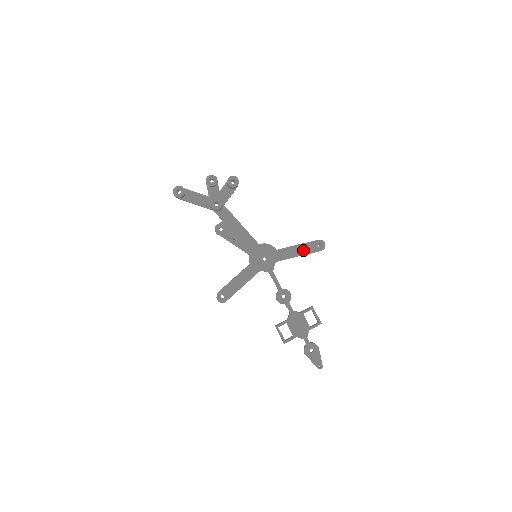
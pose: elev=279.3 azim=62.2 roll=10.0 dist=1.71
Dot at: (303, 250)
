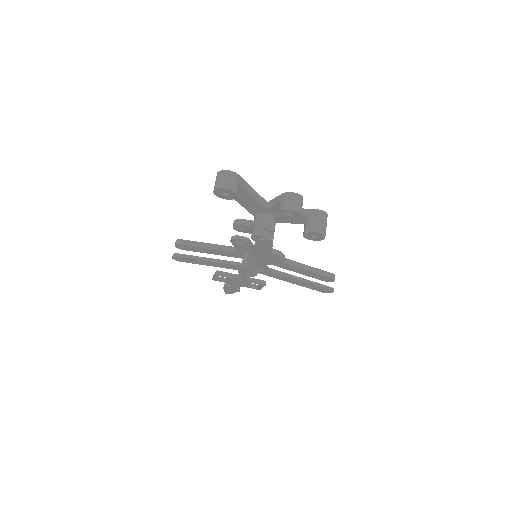
Dot at: (306, 285)
